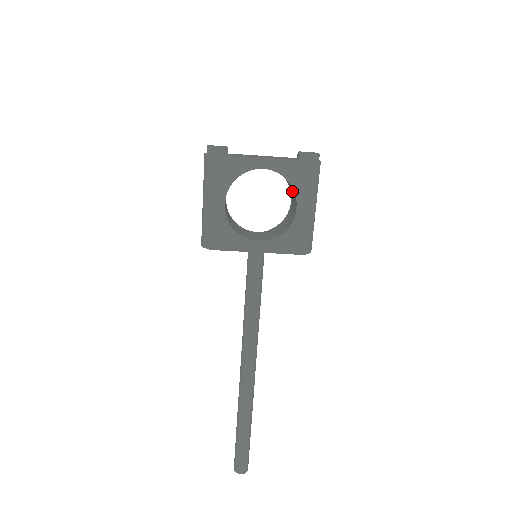
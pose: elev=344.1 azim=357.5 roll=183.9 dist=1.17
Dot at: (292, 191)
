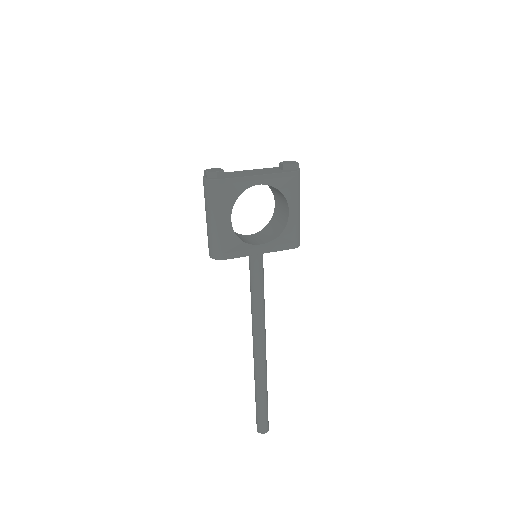
Dot at: (279, 197)
